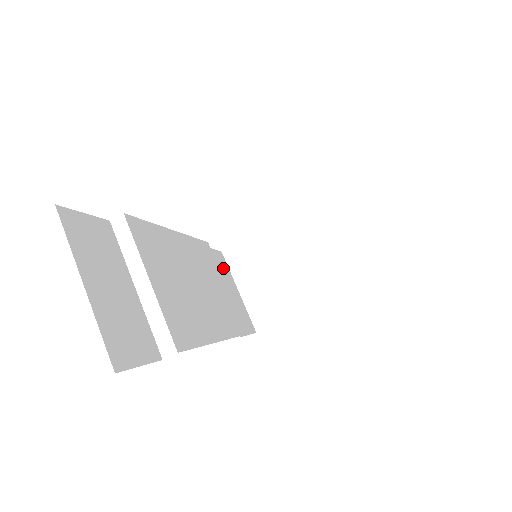
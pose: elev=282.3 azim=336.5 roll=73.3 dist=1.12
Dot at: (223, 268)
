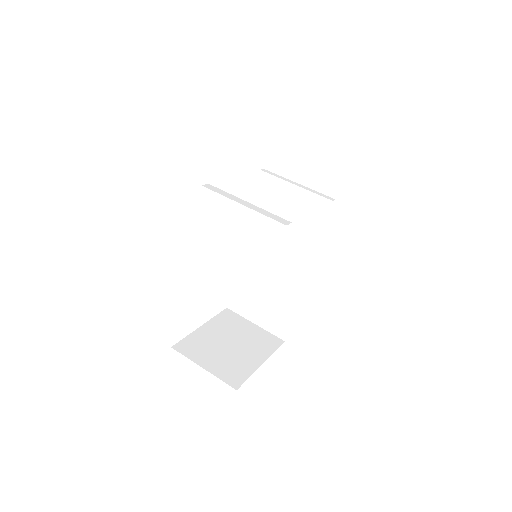
Dot at: occluded
